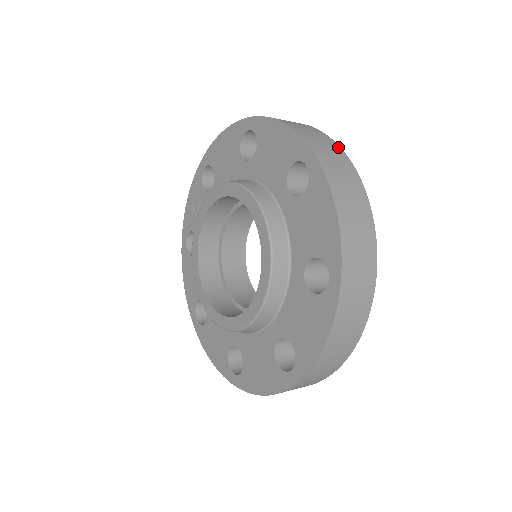
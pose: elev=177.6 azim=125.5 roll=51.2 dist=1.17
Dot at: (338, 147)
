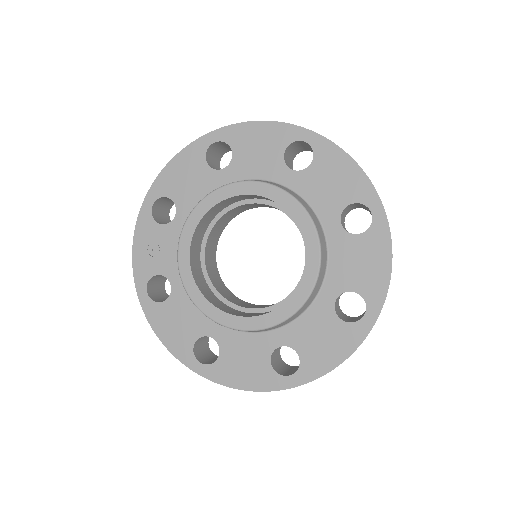
Dot at: occluded
